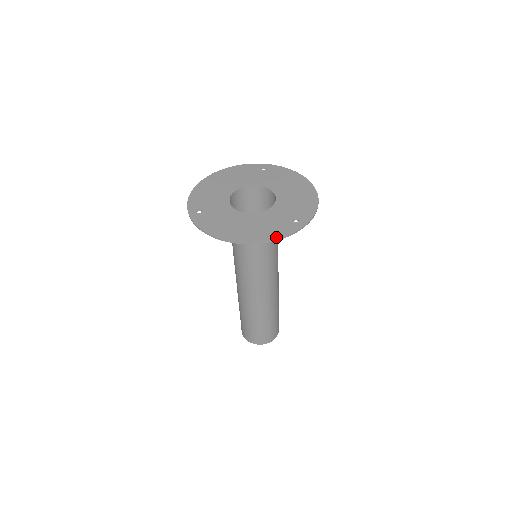
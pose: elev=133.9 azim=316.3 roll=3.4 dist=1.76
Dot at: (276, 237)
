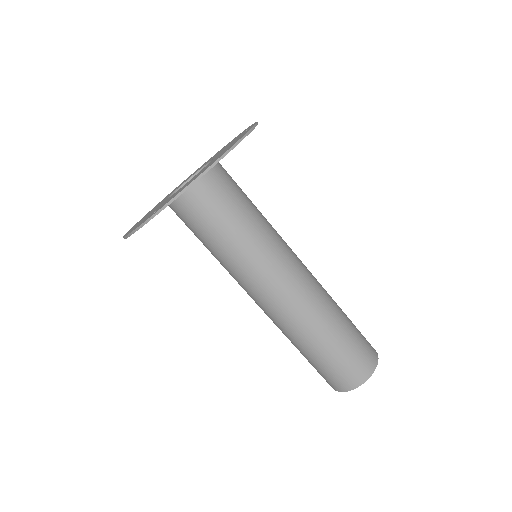
Dot at: (248, 130)
